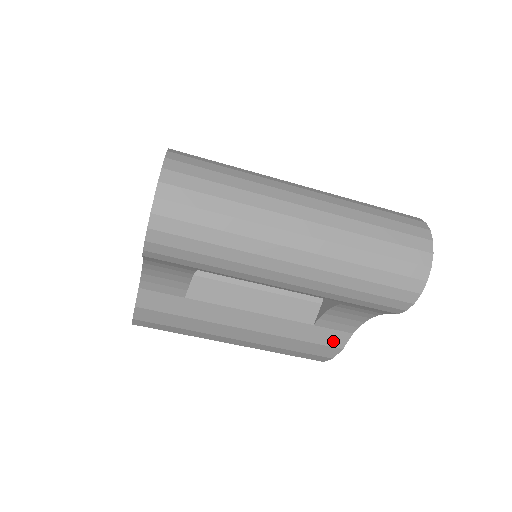
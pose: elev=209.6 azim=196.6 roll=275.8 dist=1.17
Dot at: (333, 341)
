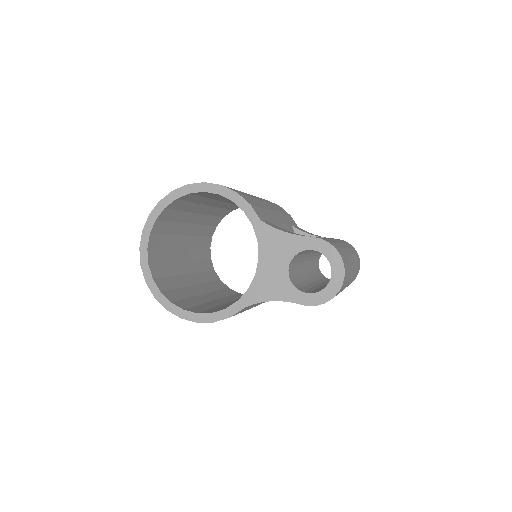
Dot at: occluded
